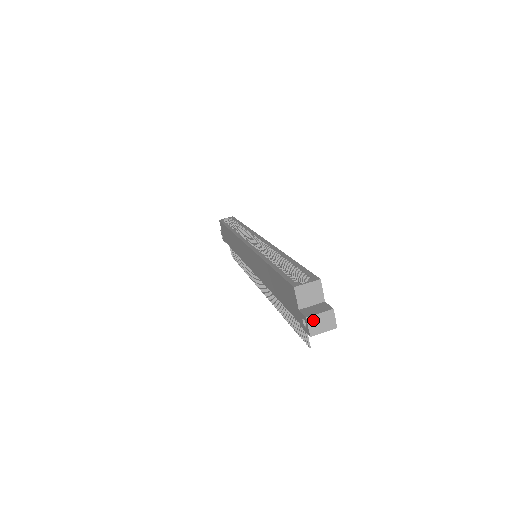
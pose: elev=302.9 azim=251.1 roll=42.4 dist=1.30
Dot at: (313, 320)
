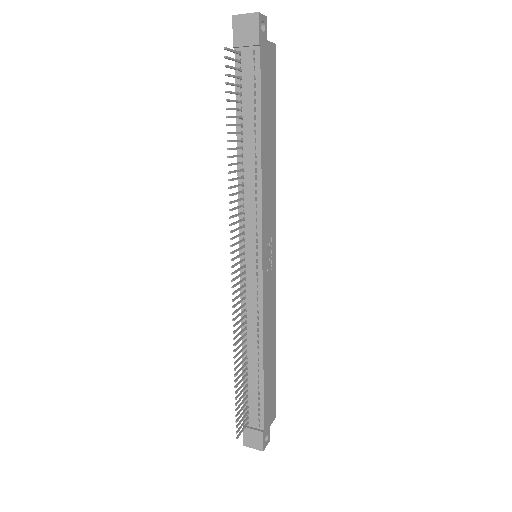
Dot at: occluded
